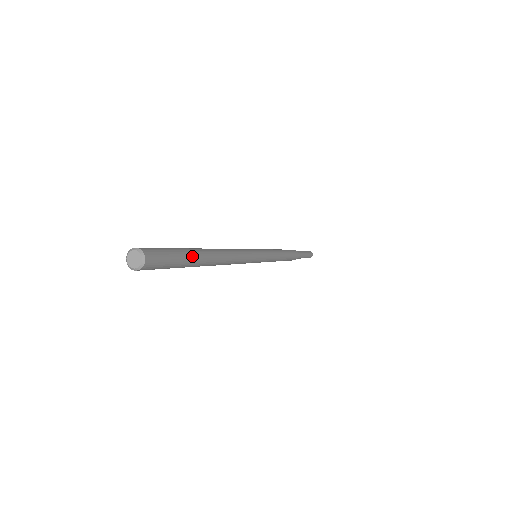
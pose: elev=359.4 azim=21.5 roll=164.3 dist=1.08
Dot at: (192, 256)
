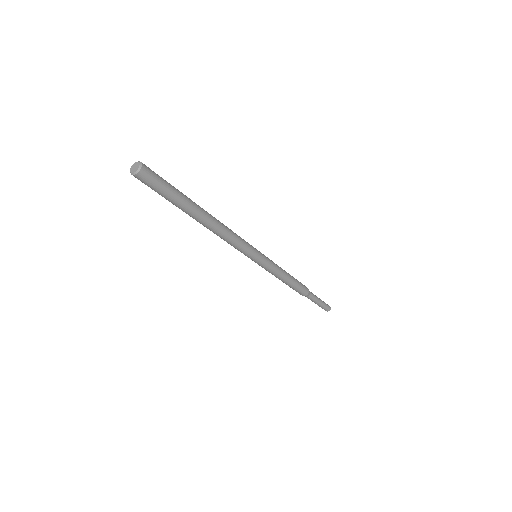
Dot at: (184, 195)
